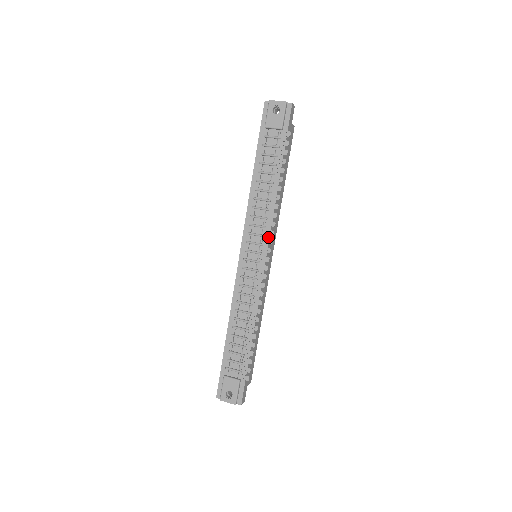
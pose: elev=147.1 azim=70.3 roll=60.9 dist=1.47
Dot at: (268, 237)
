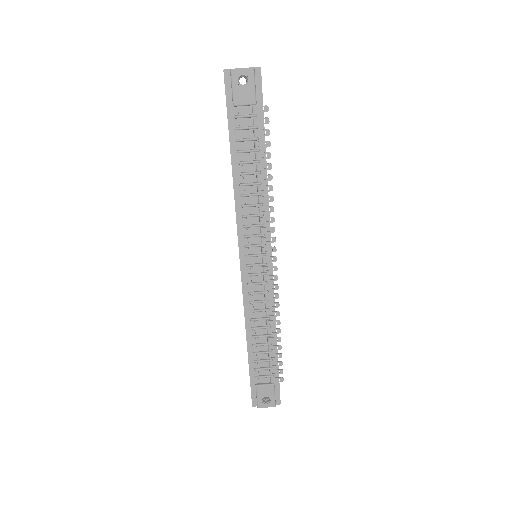
Dot at: (269, 235)
